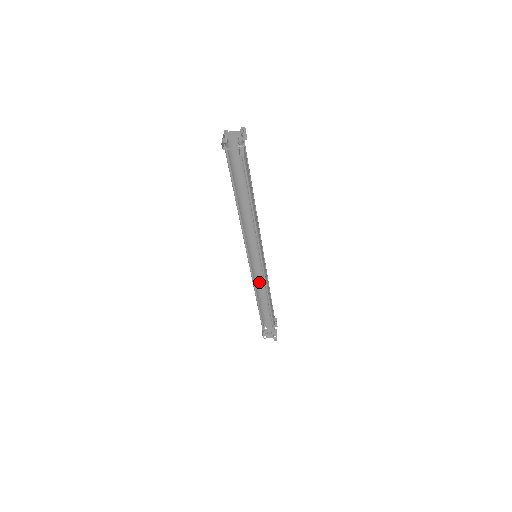
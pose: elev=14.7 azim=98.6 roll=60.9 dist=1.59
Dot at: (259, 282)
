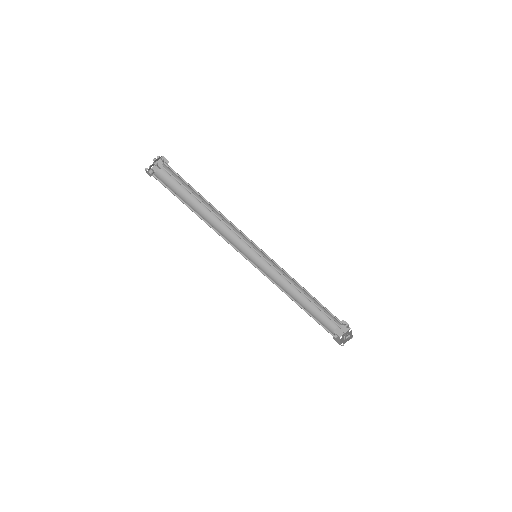
Dot at: (287, 285)
